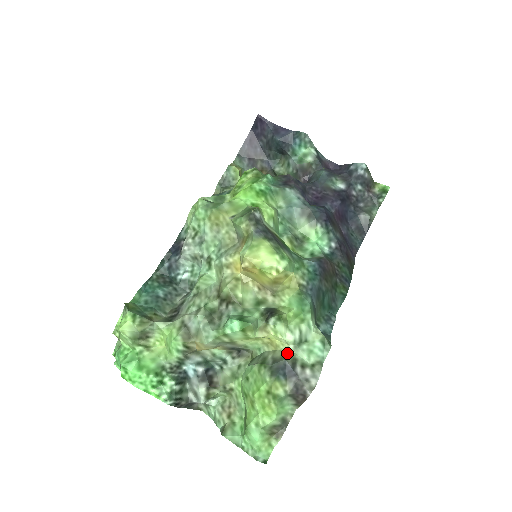
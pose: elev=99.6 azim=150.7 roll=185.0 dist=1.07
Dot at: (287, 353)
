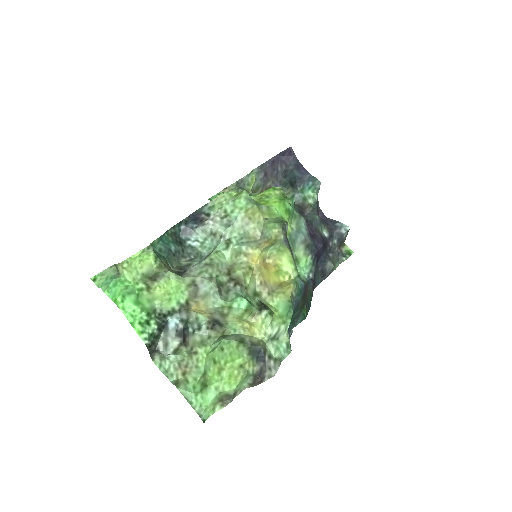
Dot at: (263, 342)
